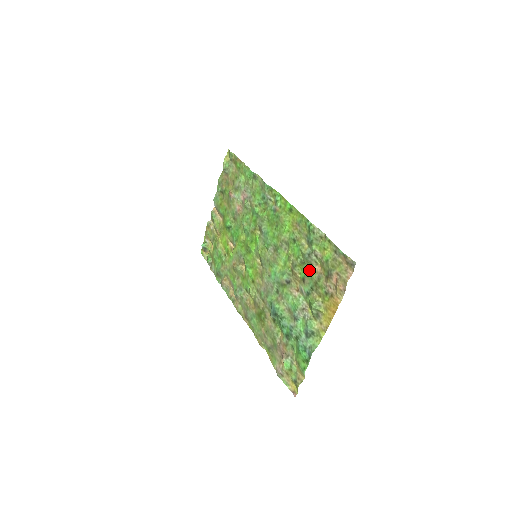
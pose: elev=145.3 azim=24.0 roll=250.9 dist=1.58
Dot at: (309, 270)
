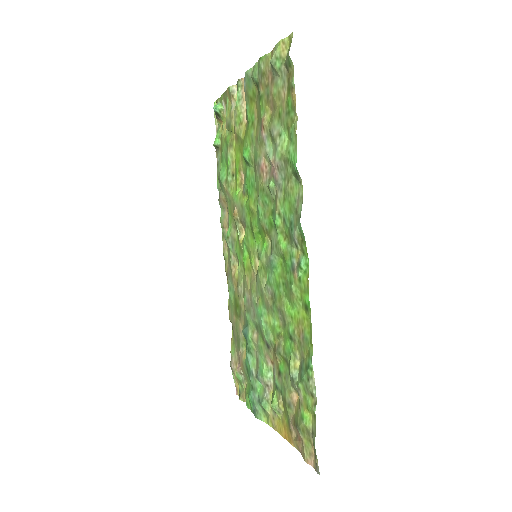
Dot at: (287, 382)
